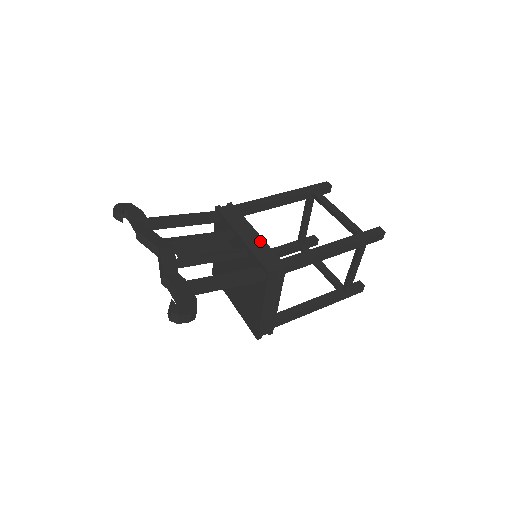
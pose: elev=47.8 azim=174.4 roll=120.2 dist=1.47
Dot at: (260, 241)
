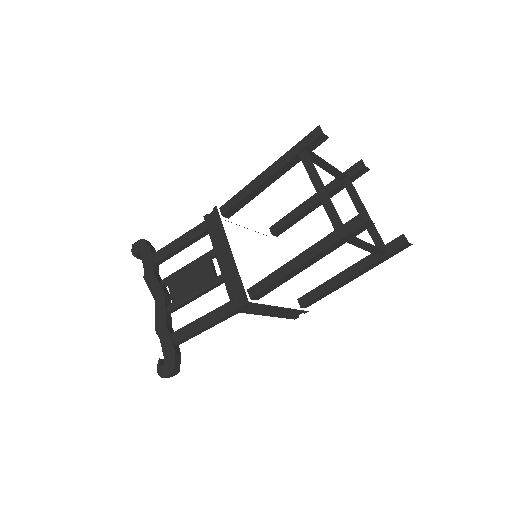
Dot at: (232, 266)
